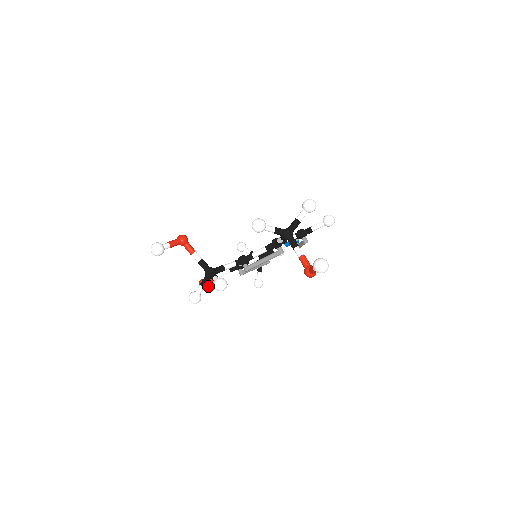
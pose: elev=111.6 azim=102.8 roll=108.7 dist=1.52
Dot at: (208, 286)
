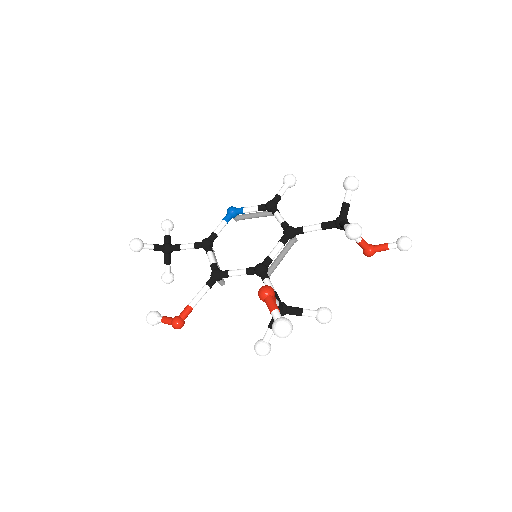
Dot at: (159, 321)
